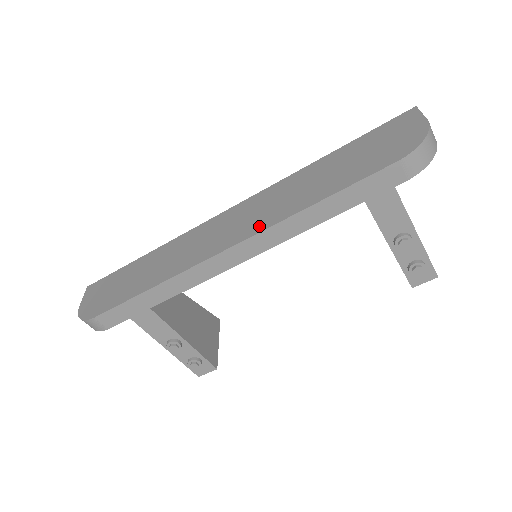
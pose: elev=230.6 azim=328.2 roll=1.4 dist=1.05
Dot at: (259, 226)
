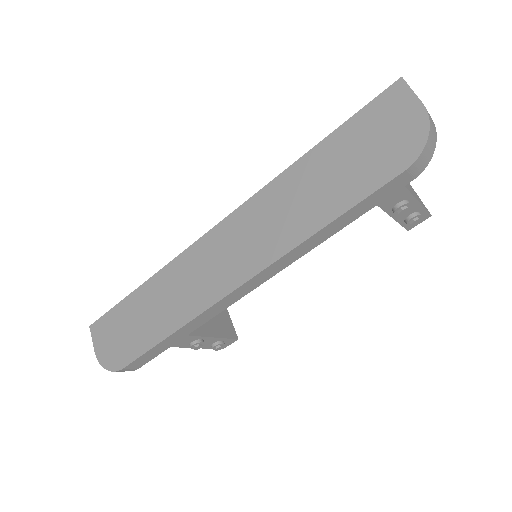
Dot at: (266, 256)
